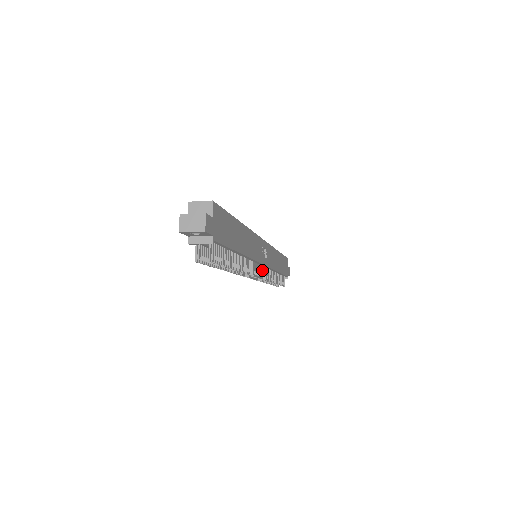
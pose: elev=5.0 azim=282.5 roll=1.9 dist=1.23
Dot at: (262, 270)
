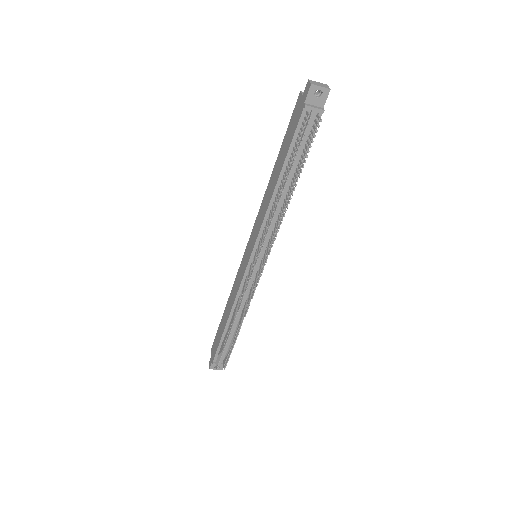
Dot at: (260, 270)
